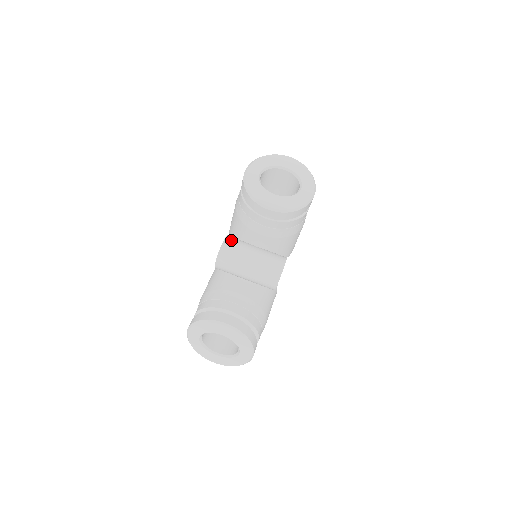
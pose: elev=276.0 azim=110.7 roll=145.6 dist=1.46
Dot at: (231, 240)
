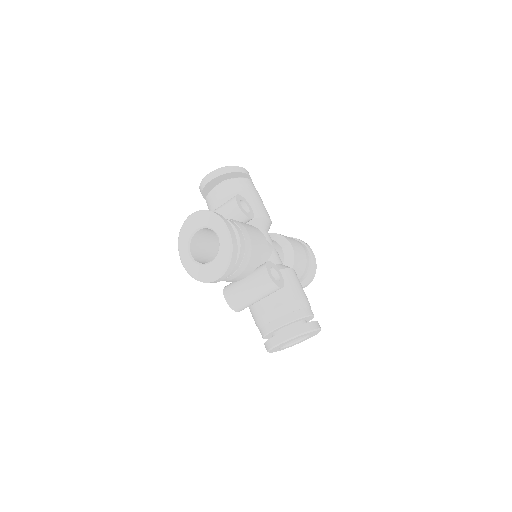
Dot at: (228, 293)
